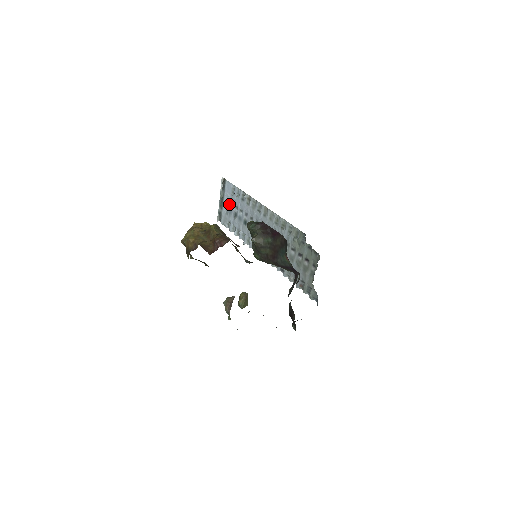
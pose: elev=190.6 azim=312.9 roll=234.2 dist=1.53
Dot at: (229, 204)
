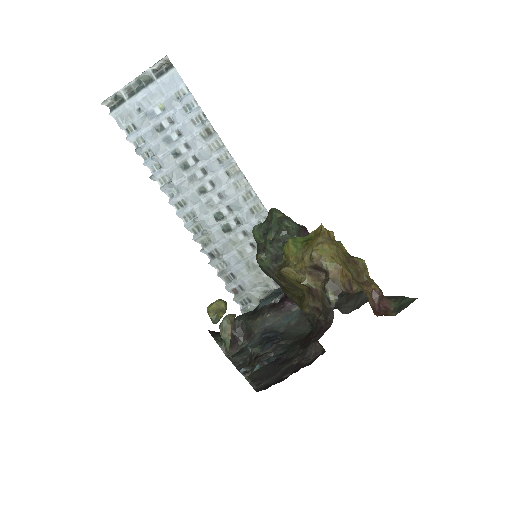
Dot at: (155, 104)
